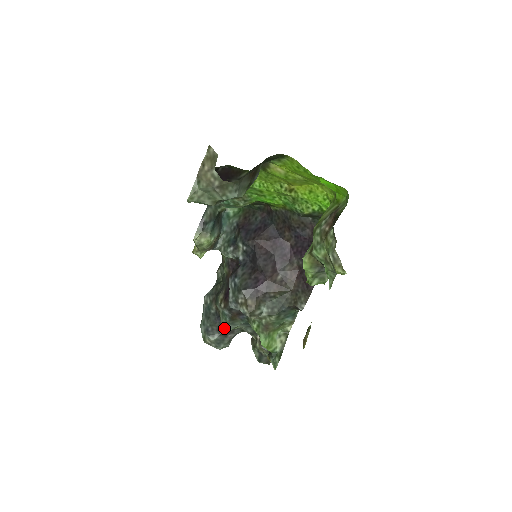
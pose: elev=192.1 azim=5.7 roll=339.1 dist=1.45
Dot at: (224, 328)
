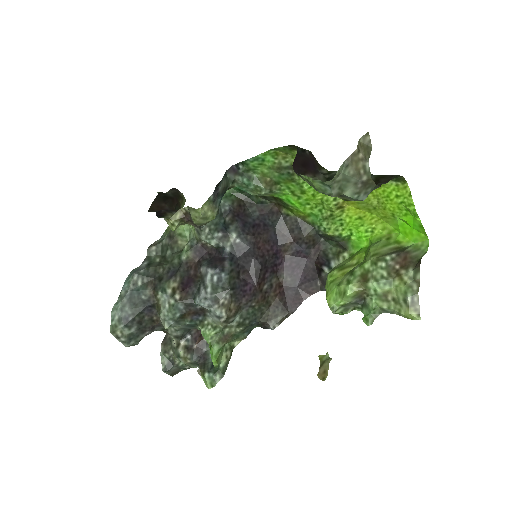
Dot at: (148, 322)
